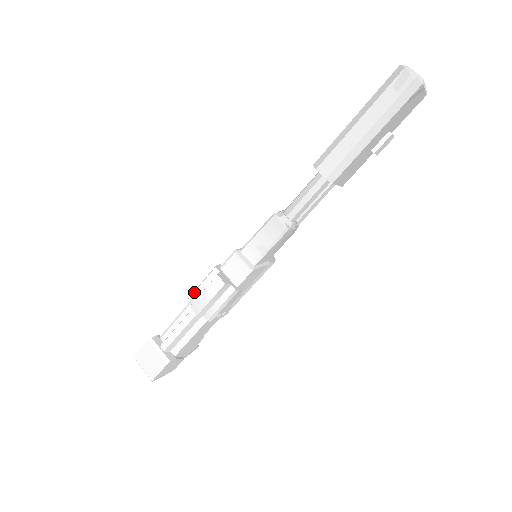
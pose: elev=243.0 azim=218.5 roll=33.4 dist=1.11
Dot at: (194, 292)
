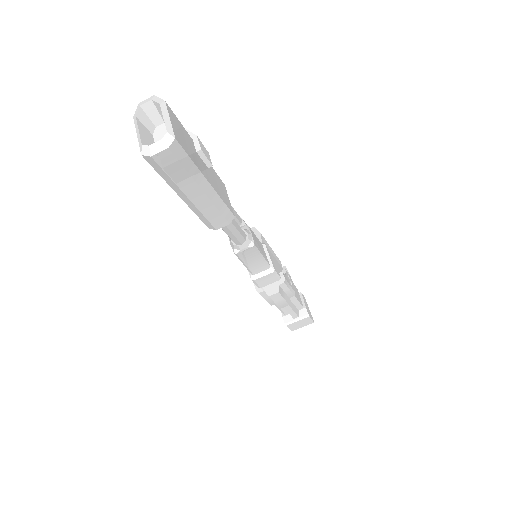
Dot at: (269, 303)
